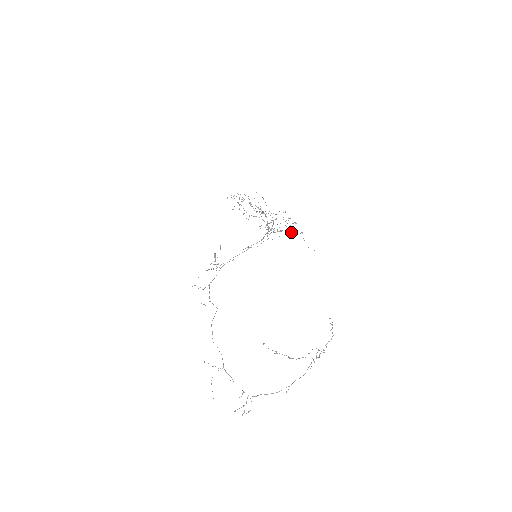
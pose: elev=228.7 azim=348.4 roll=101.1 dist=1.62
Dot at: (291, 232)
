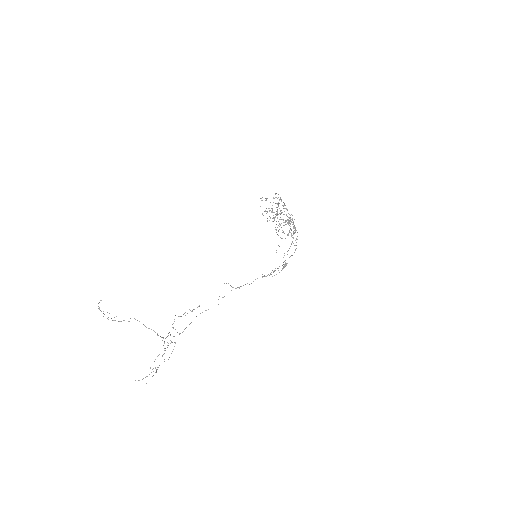
Dot at: occluded
